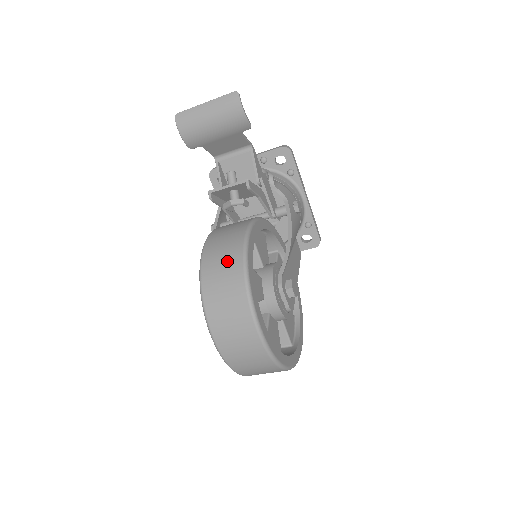
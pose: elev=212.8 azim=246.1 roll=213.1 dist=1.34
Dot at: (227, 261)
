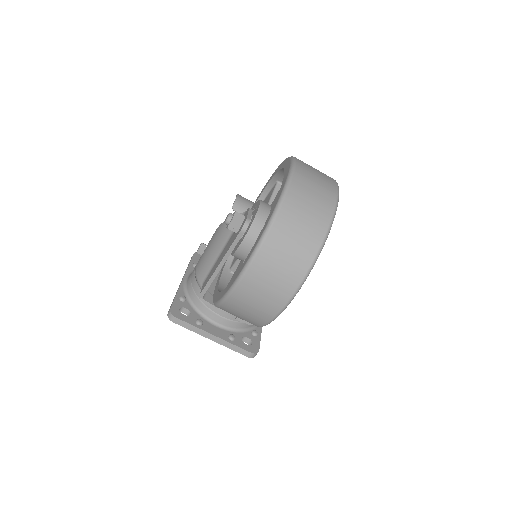
Dot at: occluded
